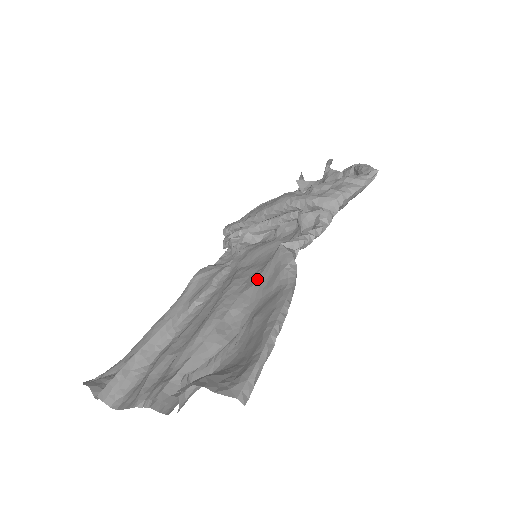
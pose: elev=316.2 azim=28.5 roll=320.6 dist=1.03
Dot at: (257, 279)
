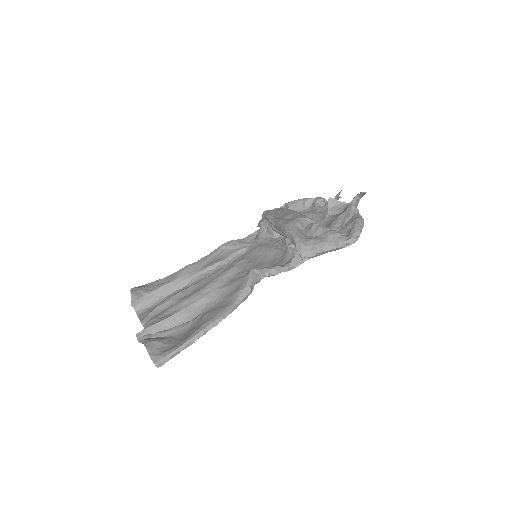
Dot at: (230, 284)
